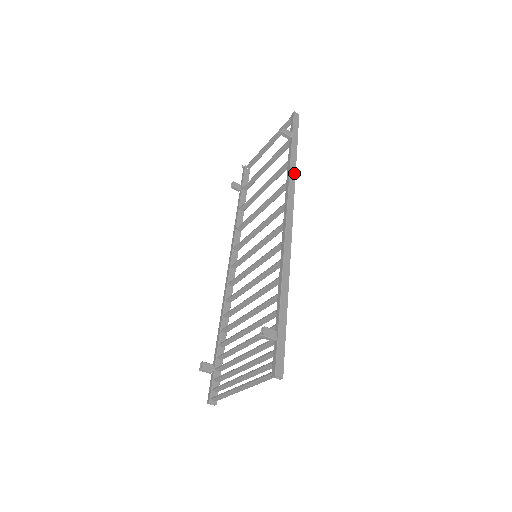
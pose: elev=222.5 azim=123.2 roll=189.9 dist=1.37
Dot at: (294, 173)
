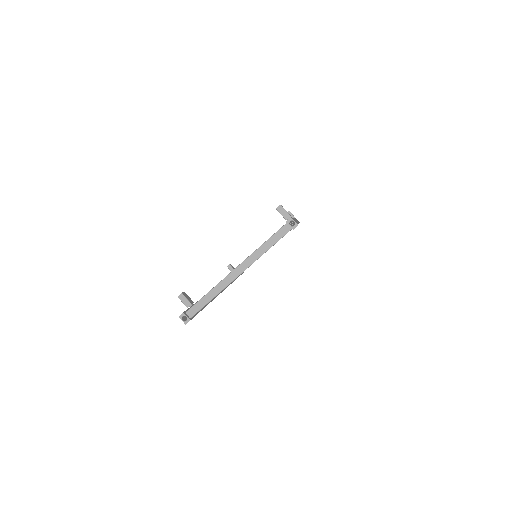
Dot at: occluded
